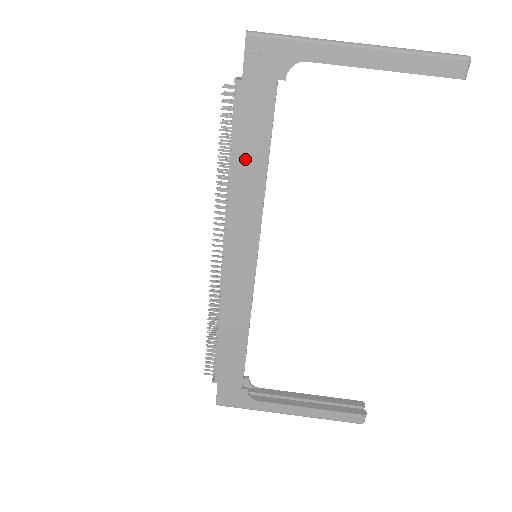
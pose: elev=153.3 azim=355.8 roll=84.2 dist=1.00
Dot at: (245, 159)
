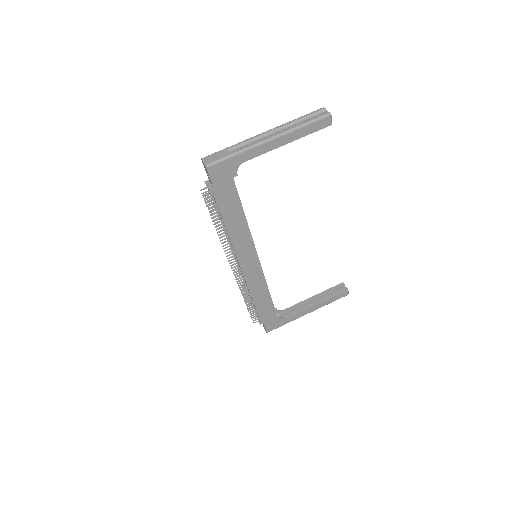
Dot at: (232, 221)
